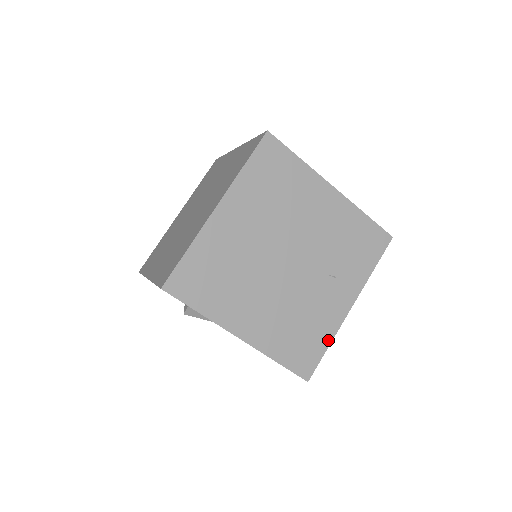
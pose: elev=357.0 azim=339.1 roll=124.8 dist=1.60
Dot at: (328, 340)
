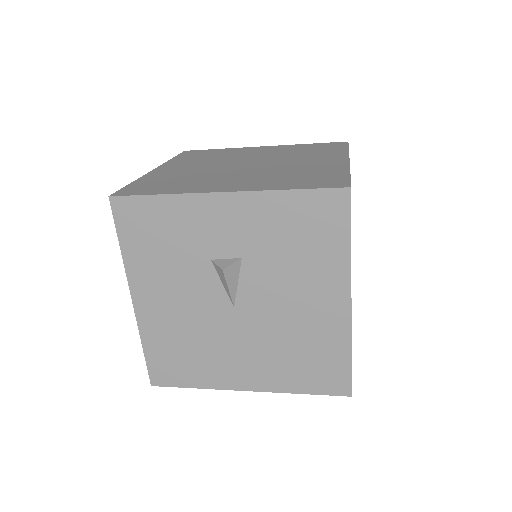
Dot at: occluded
